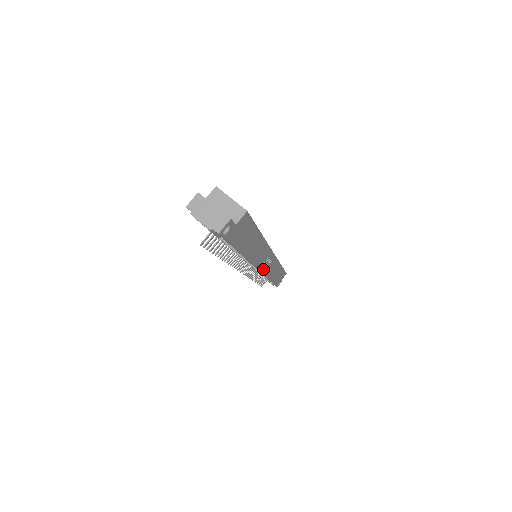
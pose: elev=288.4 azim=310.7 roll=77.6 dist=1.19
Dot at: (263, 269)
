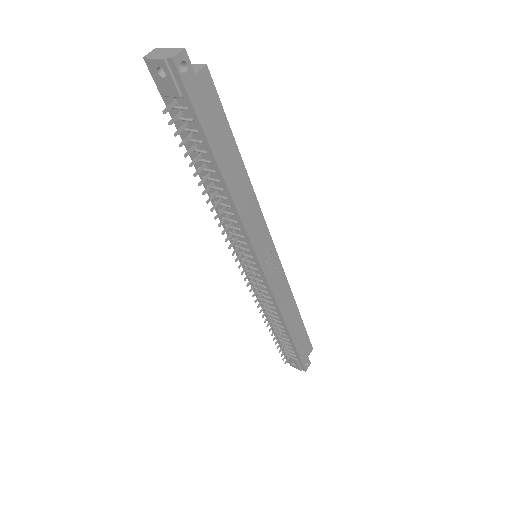
Dot at: (266, 270)
